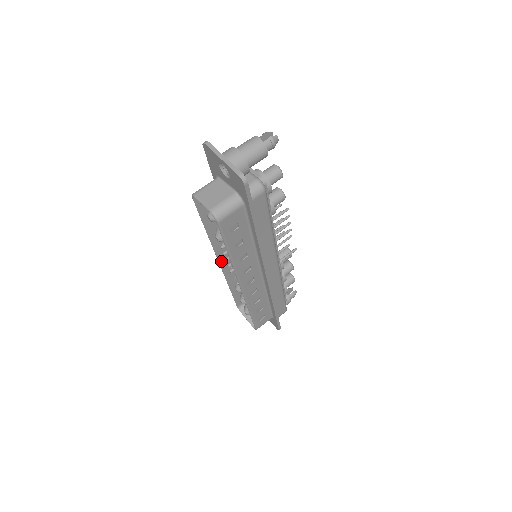
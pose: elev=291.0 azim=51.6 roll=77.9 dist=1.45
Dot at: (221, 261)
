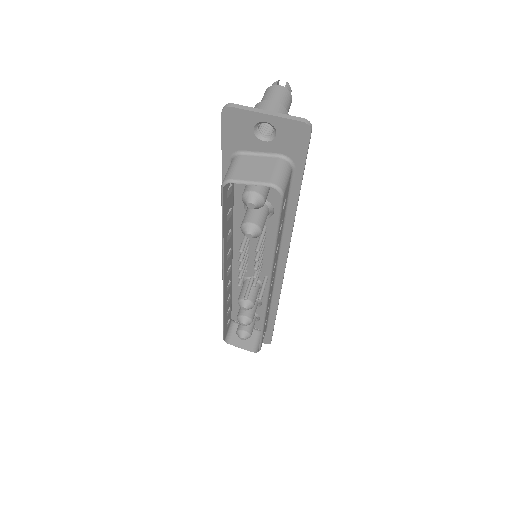
Dot at: (224, 279)
